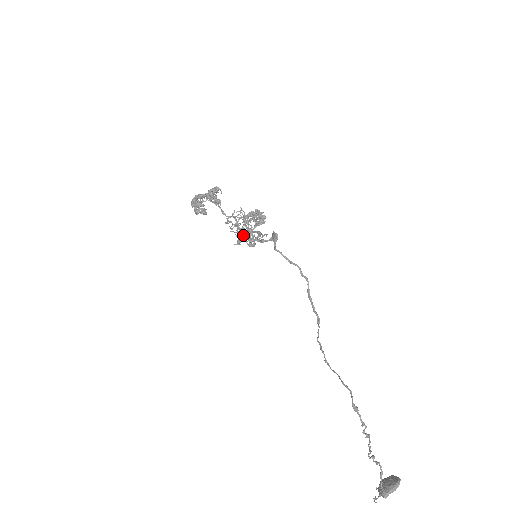
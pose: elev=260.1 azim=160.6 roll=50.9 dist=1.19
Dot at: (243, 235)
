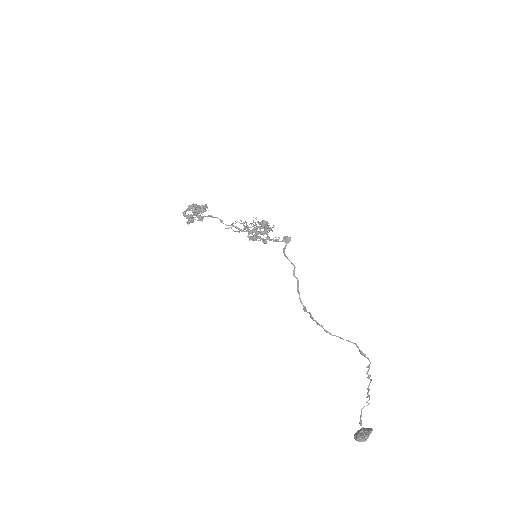
Dot at: (251, 237)
